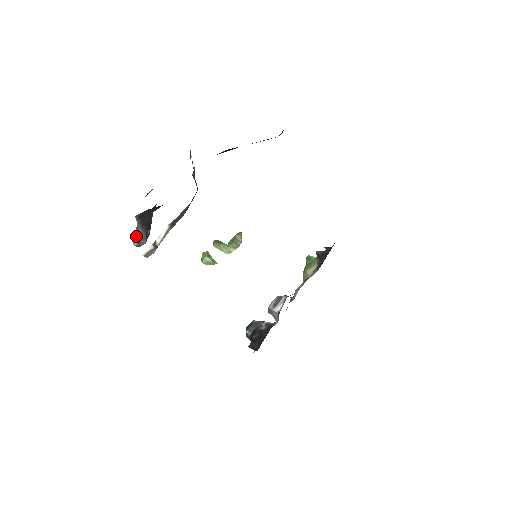
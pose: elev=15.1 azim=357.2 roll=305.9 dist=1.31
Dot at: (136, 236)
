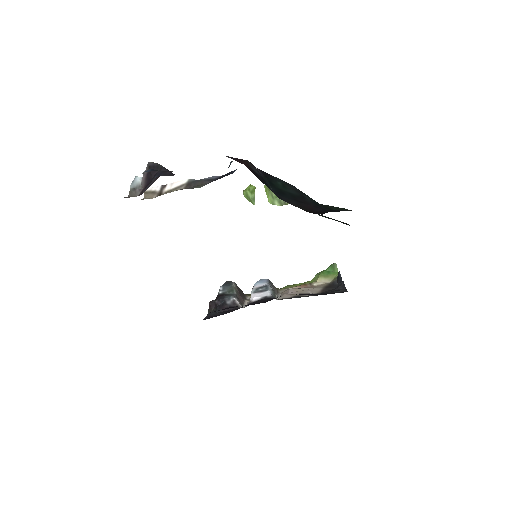
Dot at: (139, 179)
